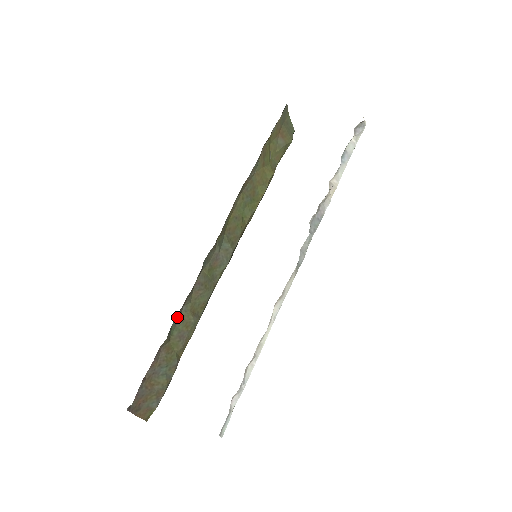
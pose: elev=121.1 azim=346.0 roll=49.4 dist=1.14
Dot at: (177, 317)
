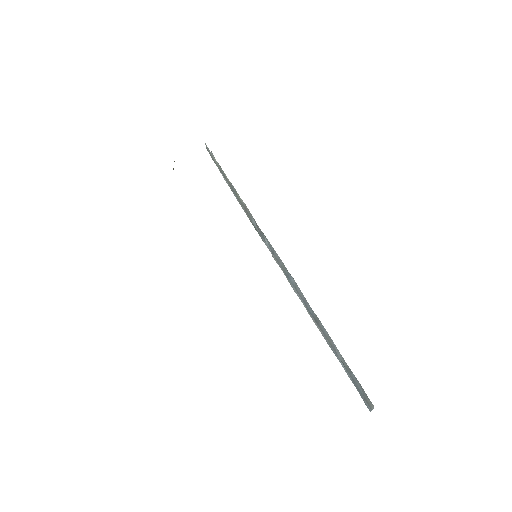
Dot at: occluded
